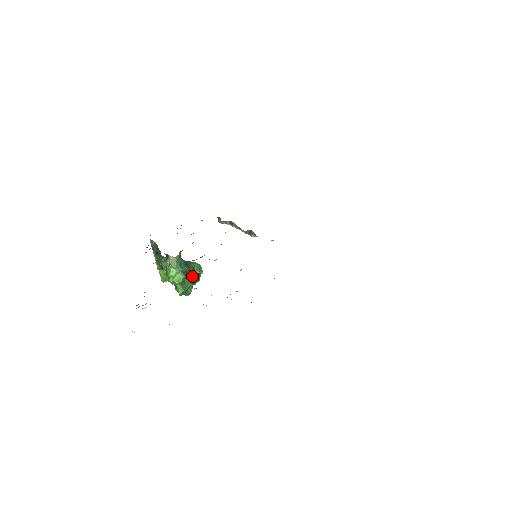
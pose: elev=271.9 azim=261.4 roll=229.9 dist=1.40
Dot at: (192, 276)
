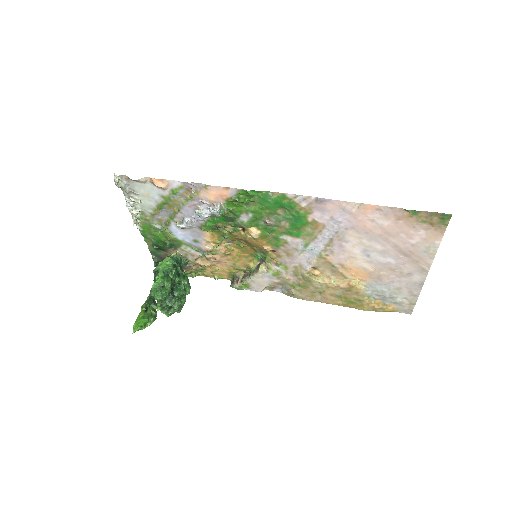
Dot at: (177, 287)
